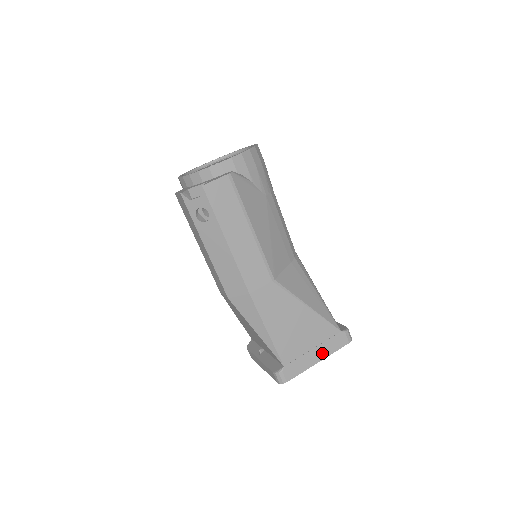
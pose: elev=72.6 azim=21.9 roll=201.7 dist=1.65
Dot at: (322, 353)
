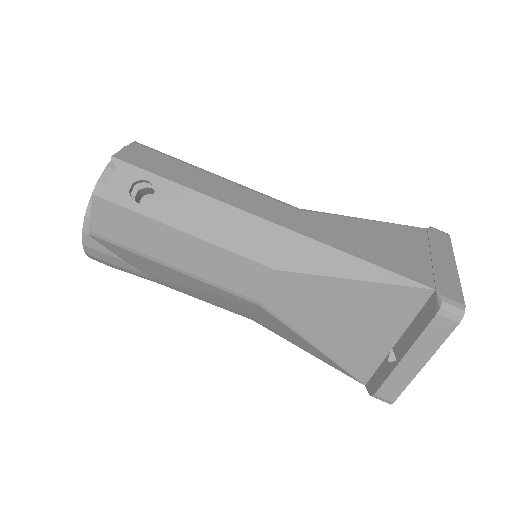
Dot at: (445, 256)
